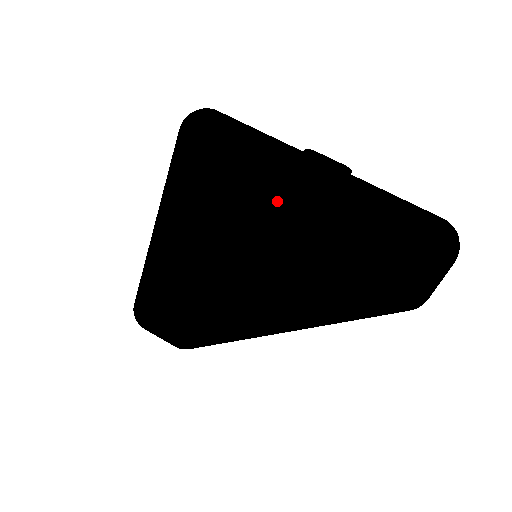
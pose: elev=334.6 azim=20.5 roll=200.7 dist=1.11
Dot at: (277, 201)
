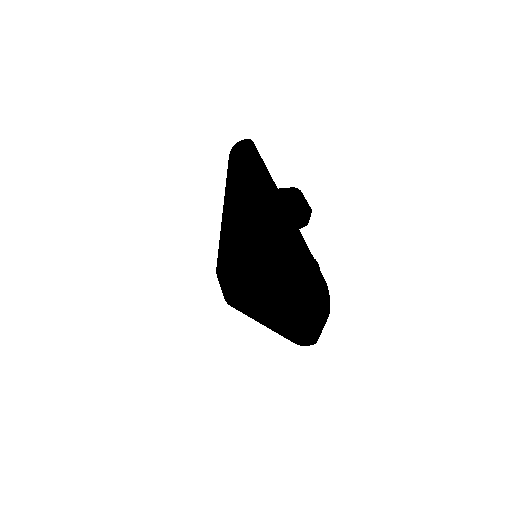
Dot at: (249, 218)
